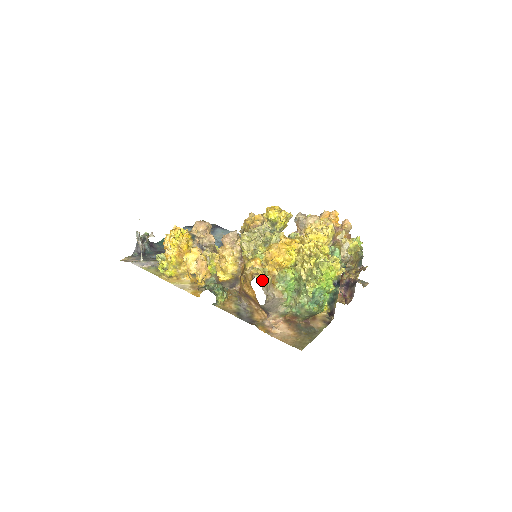
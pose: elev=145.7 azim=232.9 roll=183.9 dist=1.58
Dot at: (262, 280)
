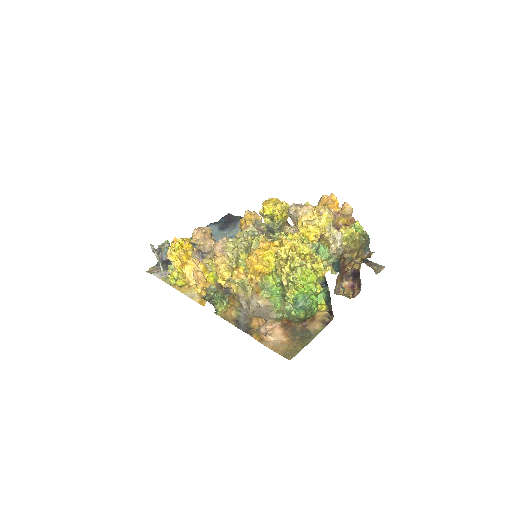
Dot at: (238, 293)
